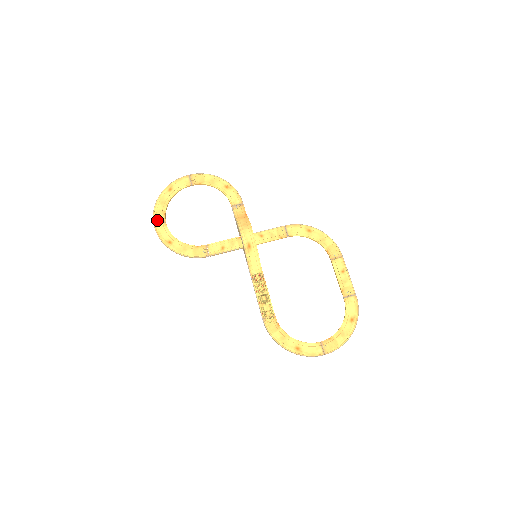
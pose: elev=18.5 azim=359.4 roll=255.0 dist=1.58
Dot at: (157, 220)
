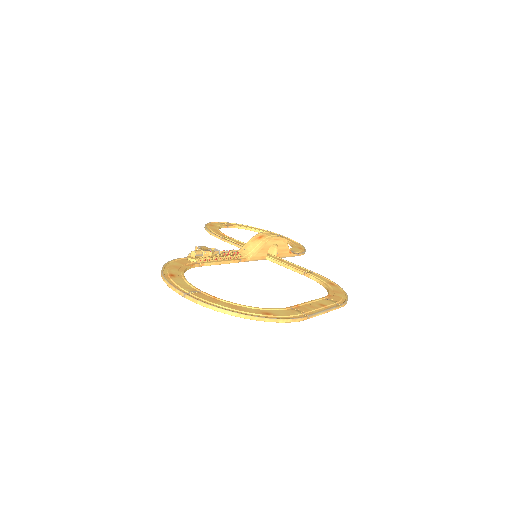
Dot at: (224, 223)
